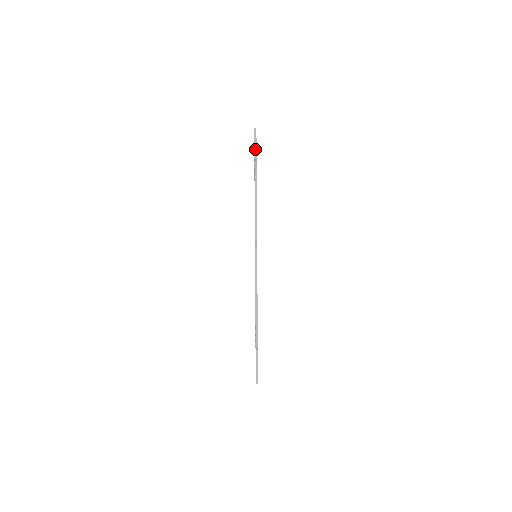
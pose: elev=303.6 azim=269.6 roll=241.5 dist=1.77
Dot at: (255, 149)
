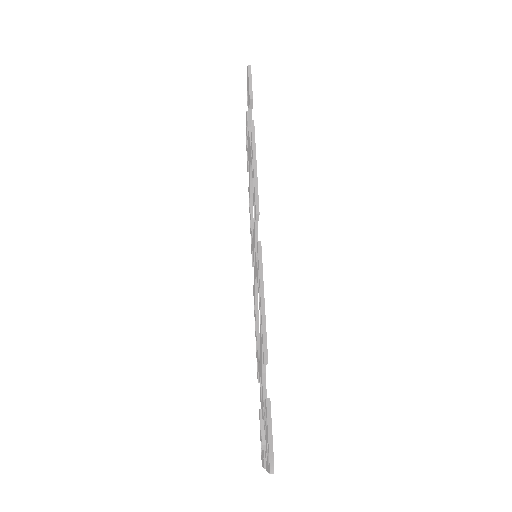
Dot at: (250, 87)
